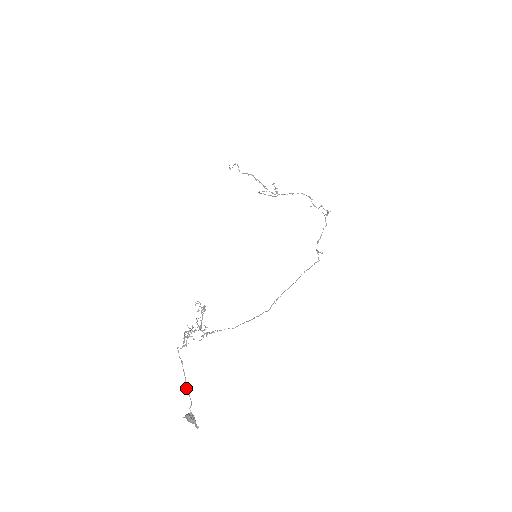
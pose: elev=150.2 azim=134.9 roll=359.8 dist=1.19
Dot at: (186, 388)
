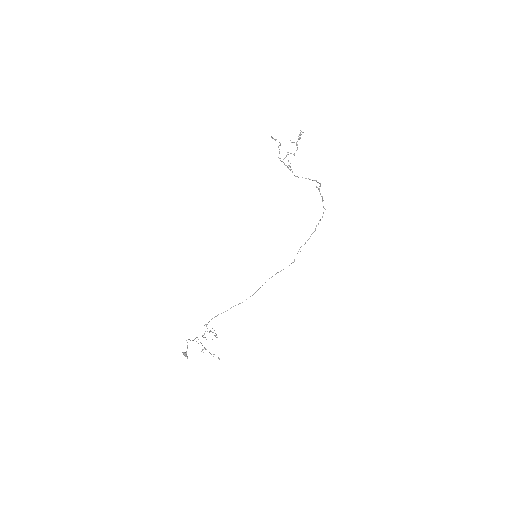
Dot at: occluded
